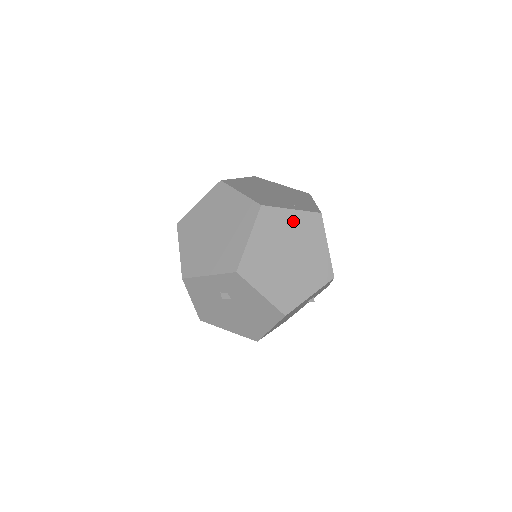
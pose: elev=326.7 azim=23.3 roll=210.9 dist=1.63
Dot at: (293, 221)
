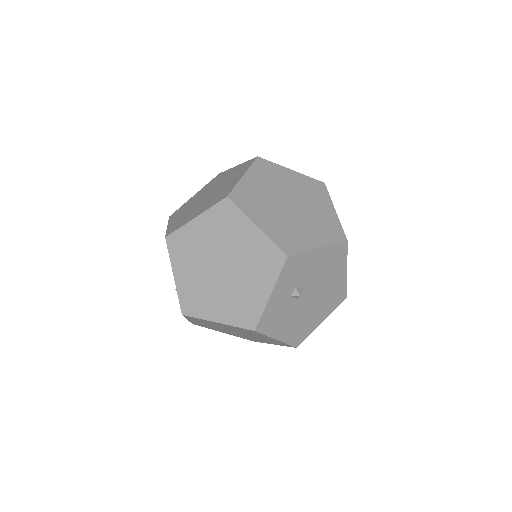
Dot at: (255, 182)
